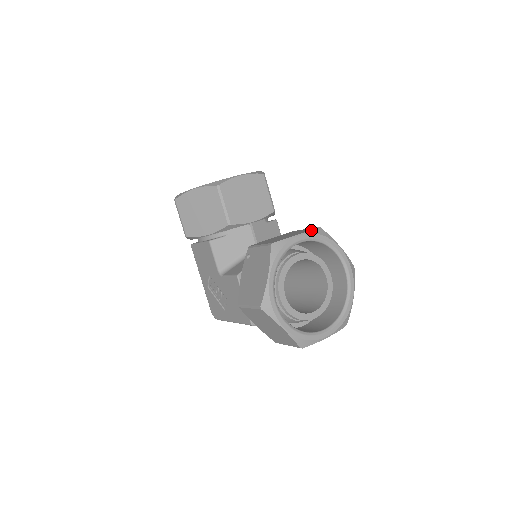
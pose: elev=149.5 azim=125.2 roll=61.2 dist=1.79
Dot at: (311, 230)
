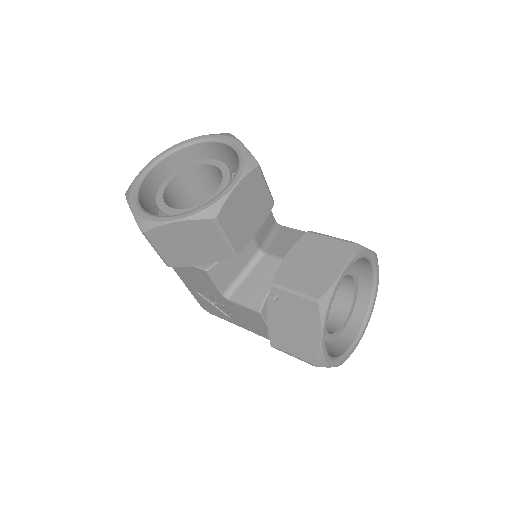
Dot at: (350, 256)
